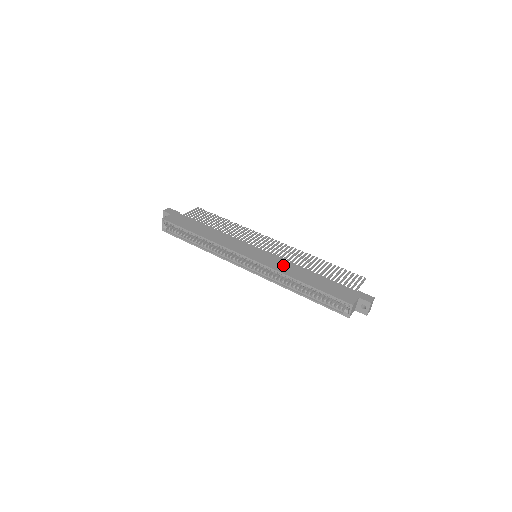
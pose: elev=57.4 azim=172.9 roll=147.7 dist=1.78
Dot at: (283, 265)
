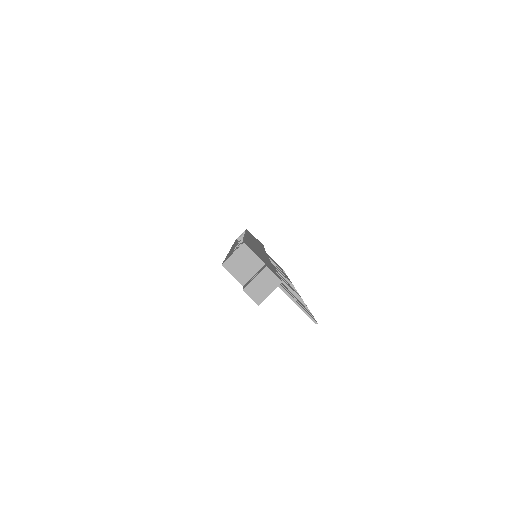
Dot at: occluded
